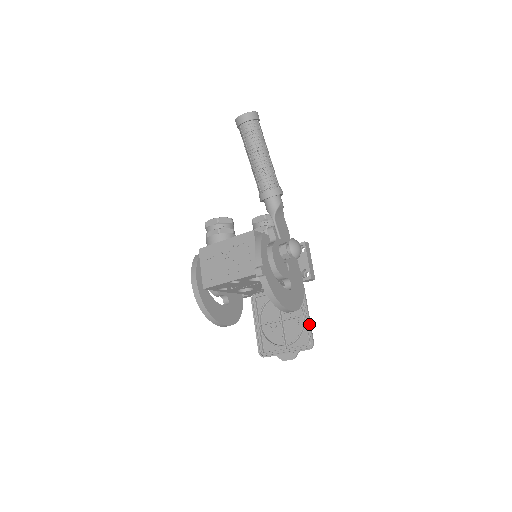
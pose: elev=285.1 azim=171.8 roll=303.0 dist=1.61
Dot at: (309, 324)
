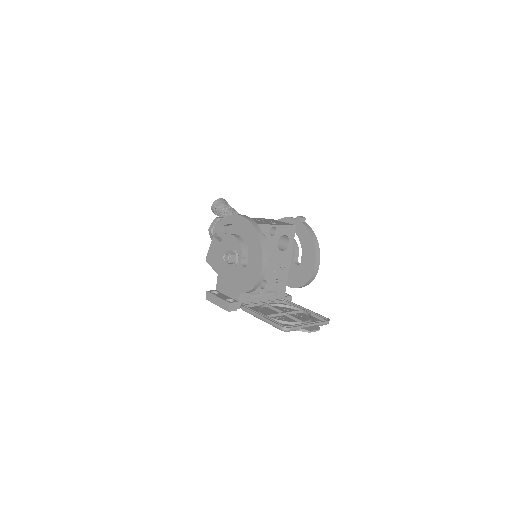
Dot at: (313, 312)
